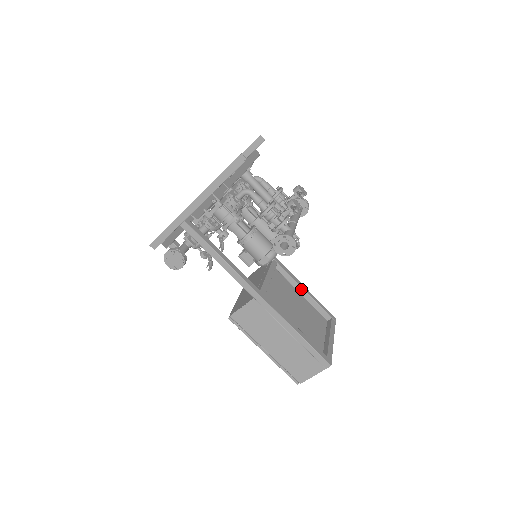
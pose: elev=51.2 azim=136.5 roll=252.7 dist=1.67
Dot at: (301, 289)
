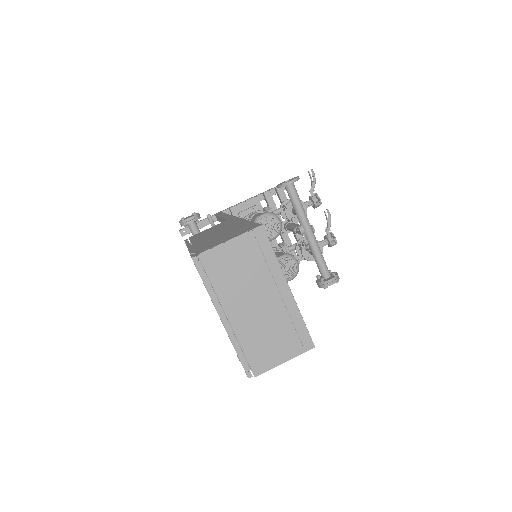
Dot at: occluded
